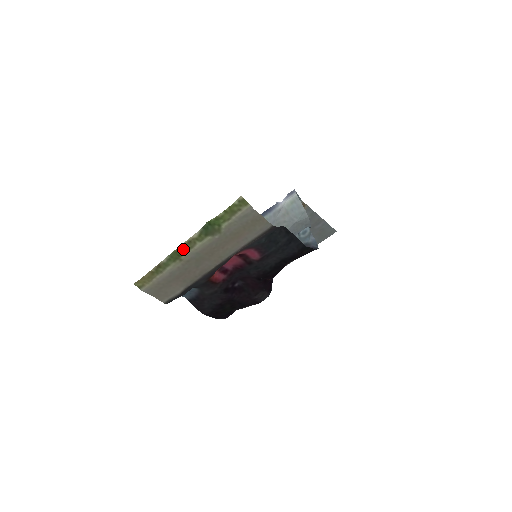
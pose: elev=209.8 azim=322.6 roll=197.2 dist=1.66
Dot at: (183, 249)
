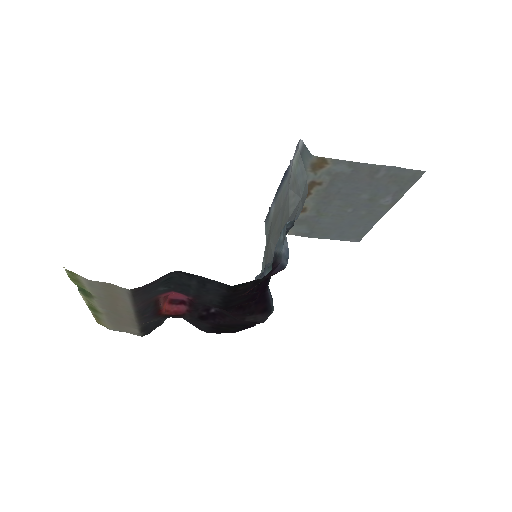
Dot at: (91, 305)
